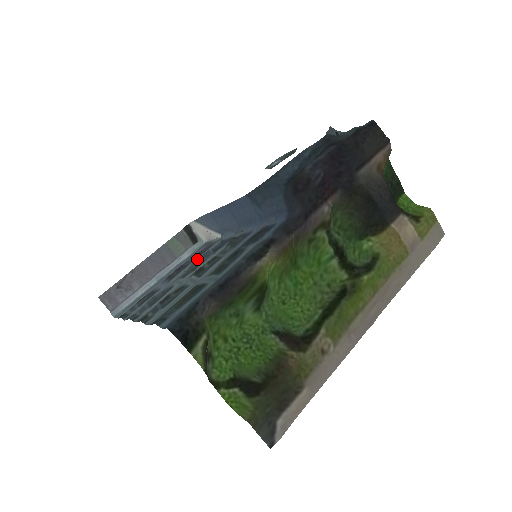
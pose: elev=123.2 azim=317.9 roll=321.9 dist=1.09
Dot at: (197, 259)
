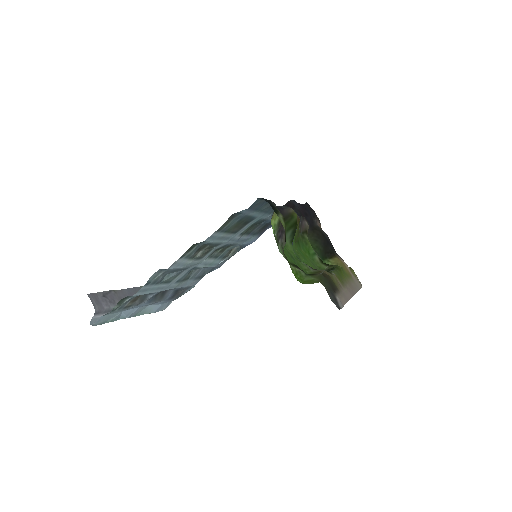
Dot at: occluded
